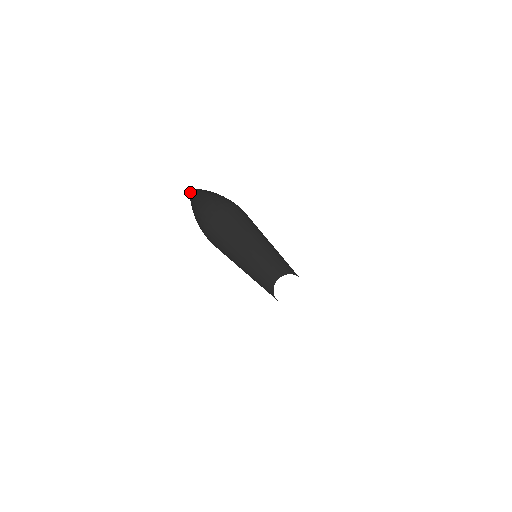
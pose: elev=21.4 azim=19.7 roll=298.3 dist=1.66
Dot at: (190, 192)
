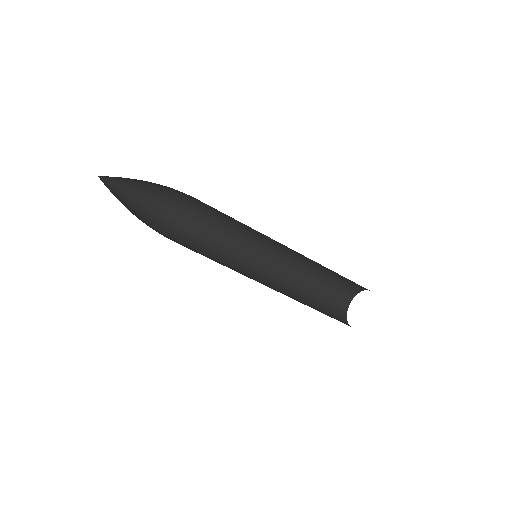
Dot at: occluded
